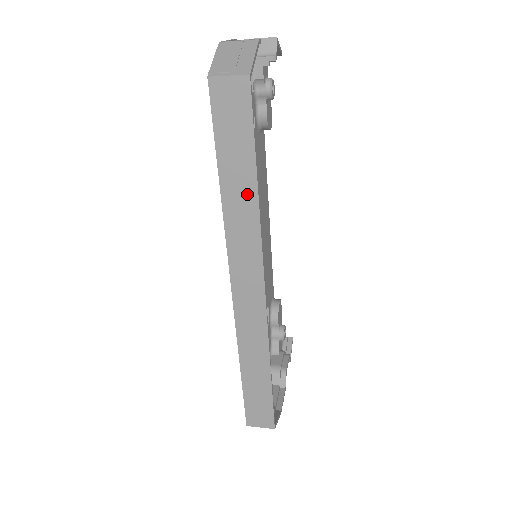
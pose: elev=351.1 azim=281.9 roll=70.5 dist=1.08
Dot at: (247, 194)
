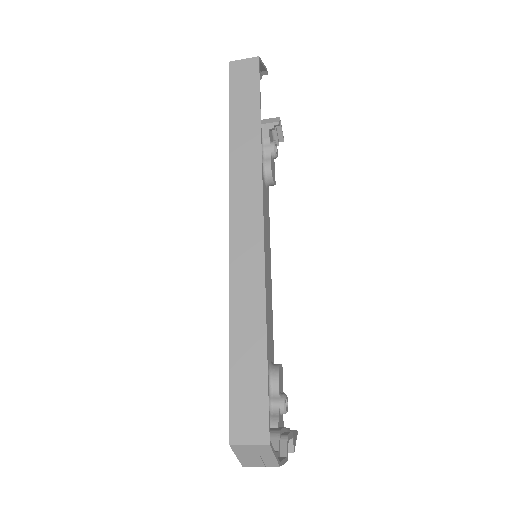
Dot at: (251, 135)
